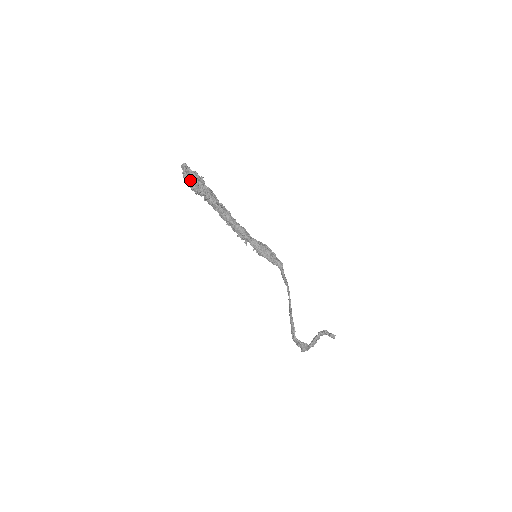
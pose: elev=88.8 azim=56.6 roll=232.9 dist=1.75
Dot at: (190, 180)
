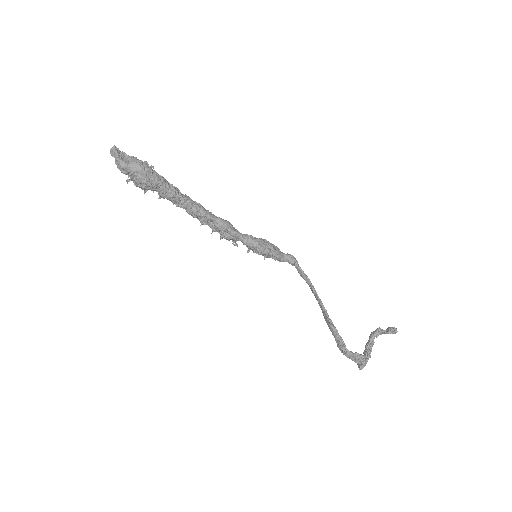
Dot at: (130, 168)
